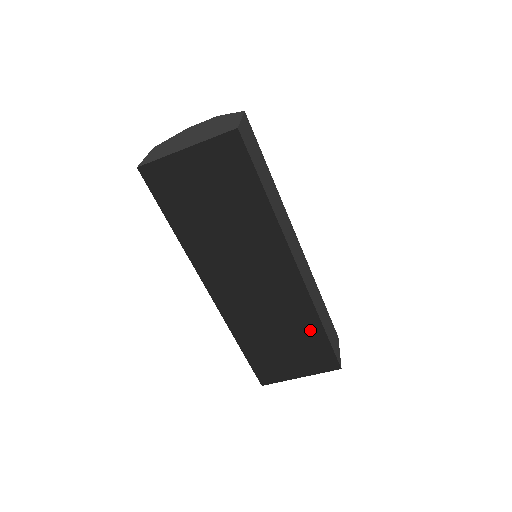
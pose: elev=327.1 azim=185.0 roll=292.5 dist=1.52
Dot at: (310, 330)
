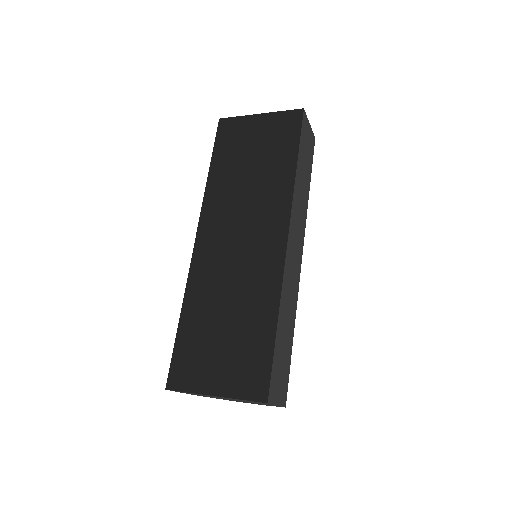
Dot at: (258, 404)
